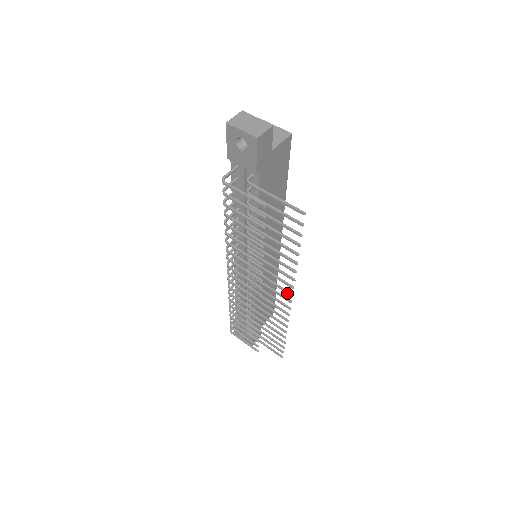
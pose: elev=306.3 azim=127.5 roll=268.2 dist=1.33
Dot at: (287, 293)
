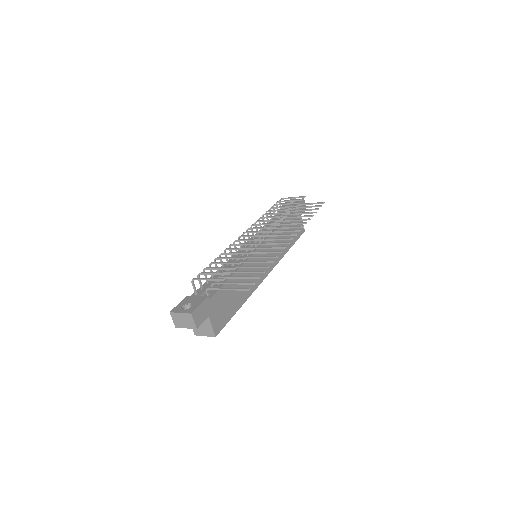
Dot at: (293, 234)
